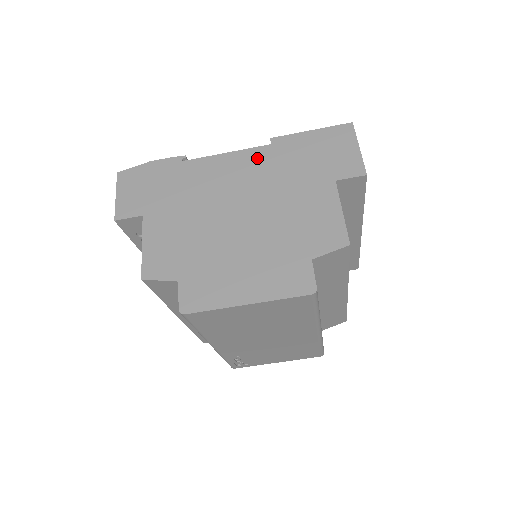
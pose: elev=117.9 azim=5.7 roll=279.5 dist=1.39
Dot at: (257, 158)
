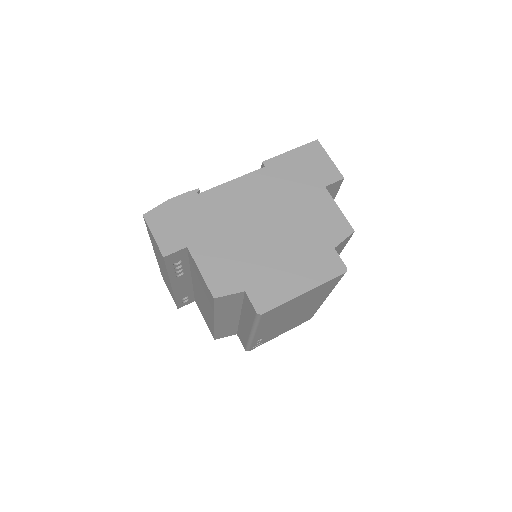
Dot at: (259, 180)
